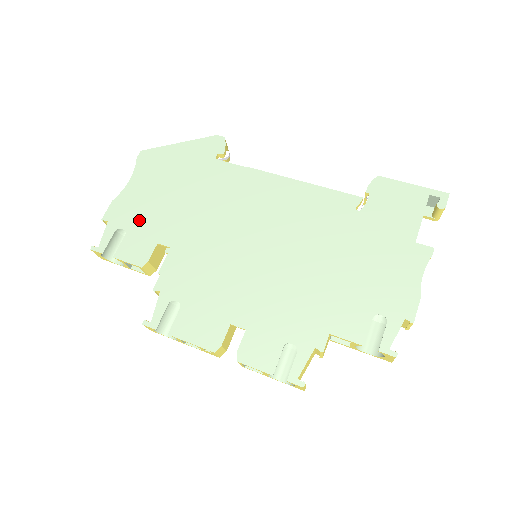
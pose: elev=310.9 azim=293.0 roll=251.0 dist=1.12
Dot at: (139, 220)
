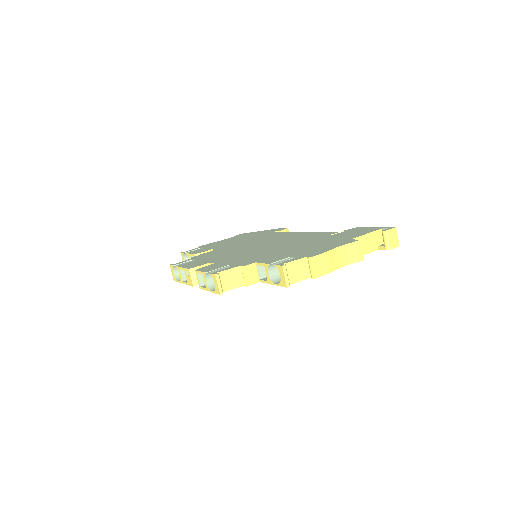
Dot at: occluded
